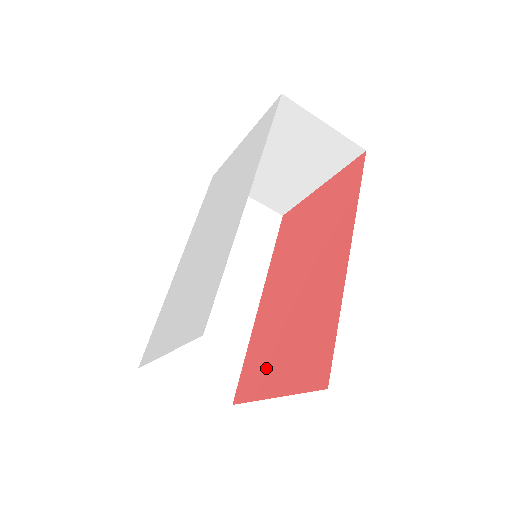
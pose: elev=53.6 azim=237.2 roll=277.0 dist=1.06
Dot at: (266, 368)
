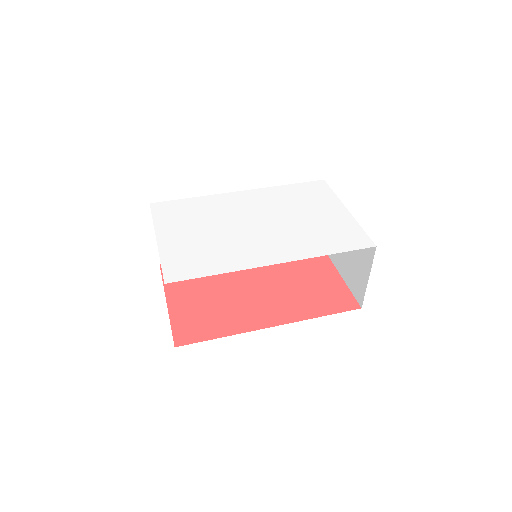
Dot at: (187, 285)
